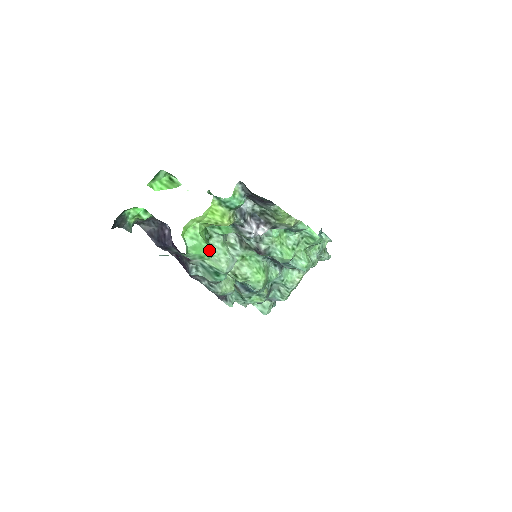
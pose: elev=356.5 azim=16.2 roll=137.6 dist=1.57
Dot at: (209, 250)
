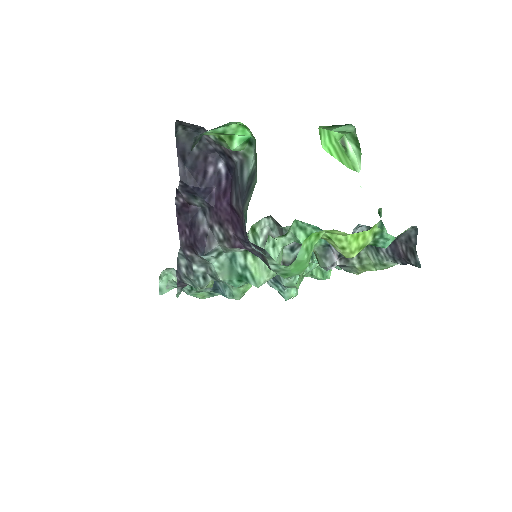
Dot at: (301, 271)
